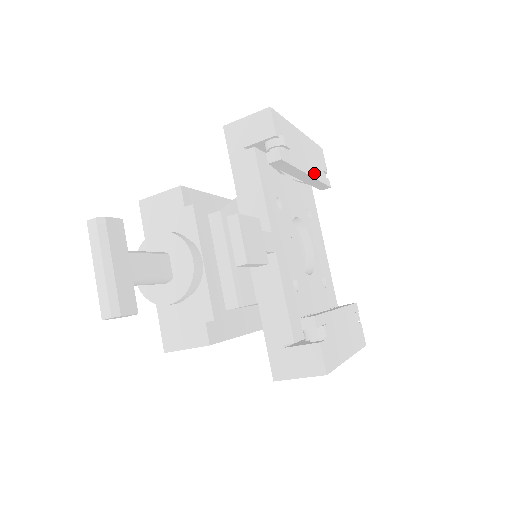
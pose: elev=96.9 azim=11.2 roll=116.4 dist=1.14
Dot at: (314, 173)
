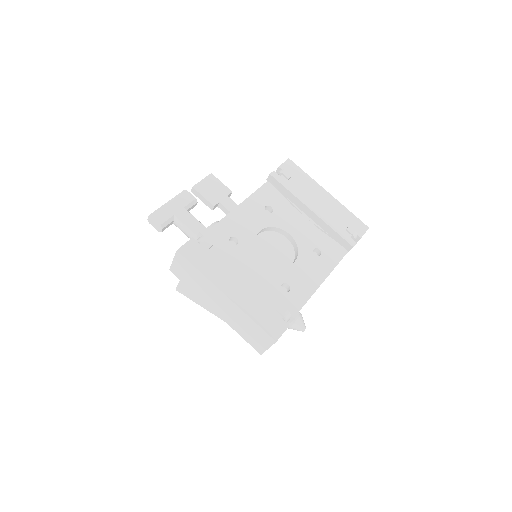
Dot at: (324, 217)
